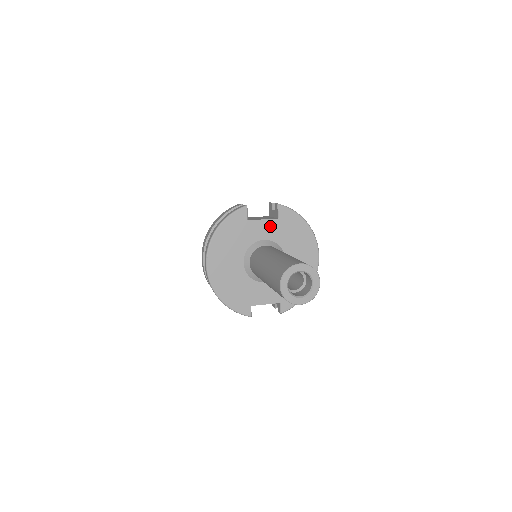
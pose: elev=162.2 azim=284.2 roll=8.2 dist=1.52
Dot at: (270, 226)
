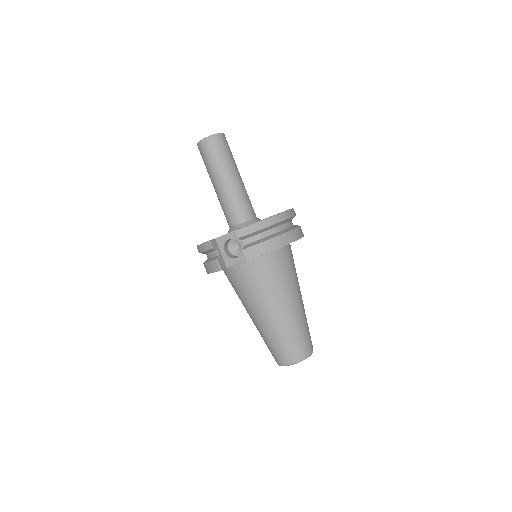
Dot at: occluded
